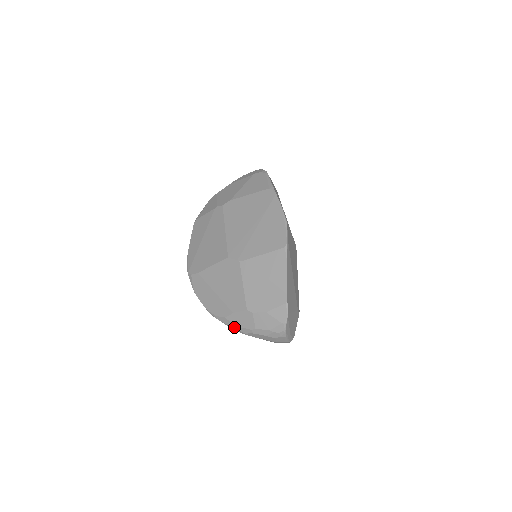
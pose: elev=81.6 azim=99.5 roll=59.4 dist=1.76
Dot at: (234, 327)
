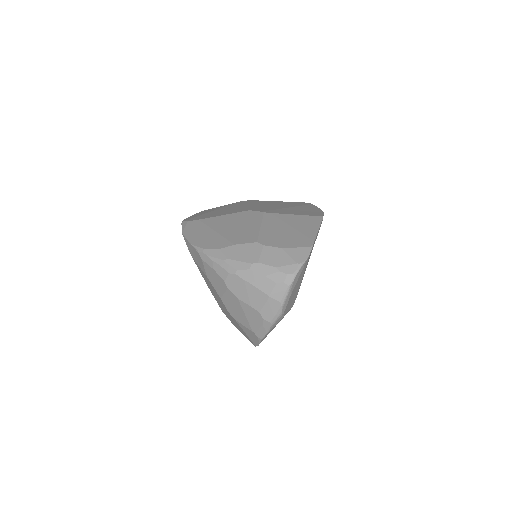
Dot at: (225, 260)
